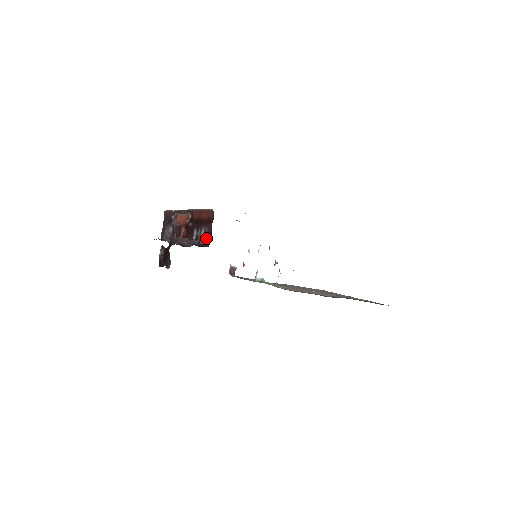
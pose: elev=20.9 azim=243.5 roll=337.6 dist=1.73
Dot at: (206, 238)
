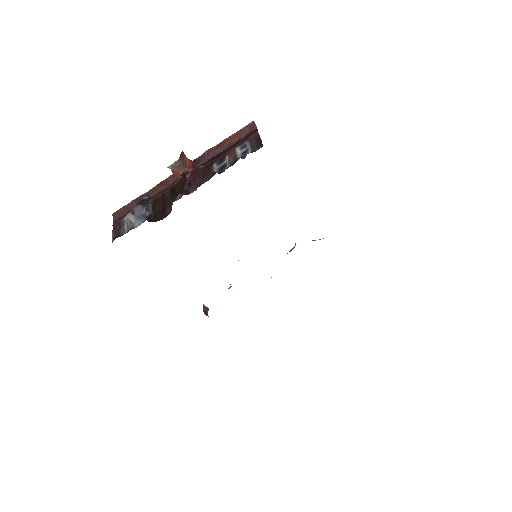
Dot at: (251, 147)
